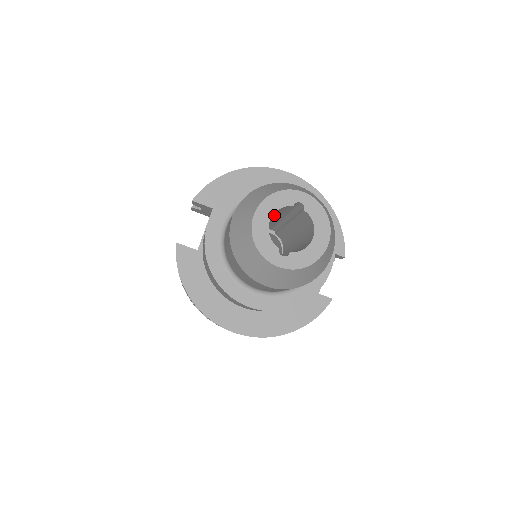
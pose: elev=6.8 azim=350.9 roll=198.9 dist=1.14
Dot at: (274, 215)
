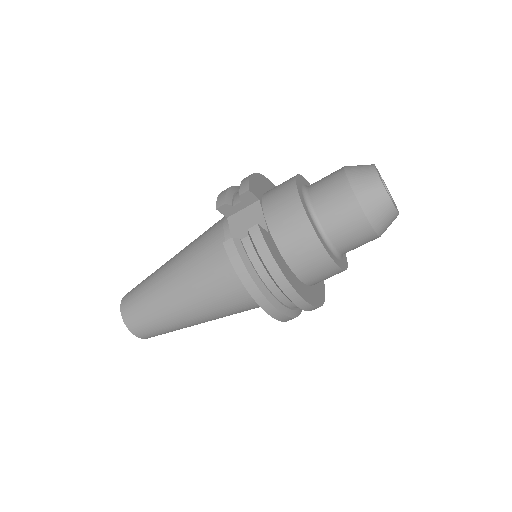
Dot at: occluded
